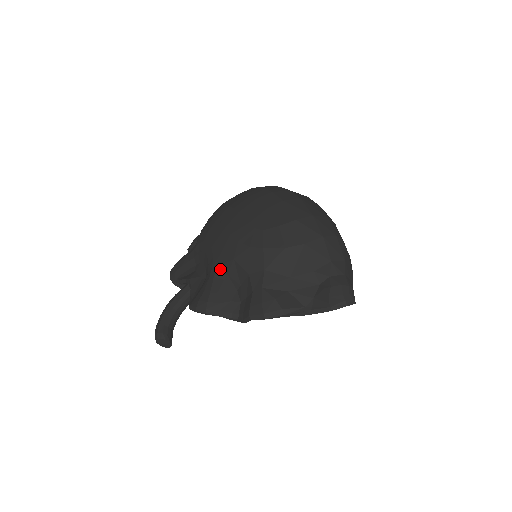
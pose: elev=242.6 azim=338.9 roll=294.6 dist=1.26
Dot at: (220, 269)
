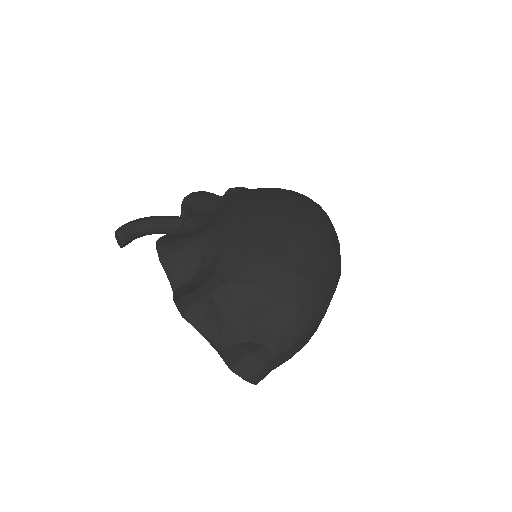
Dot at: (208, 240)
